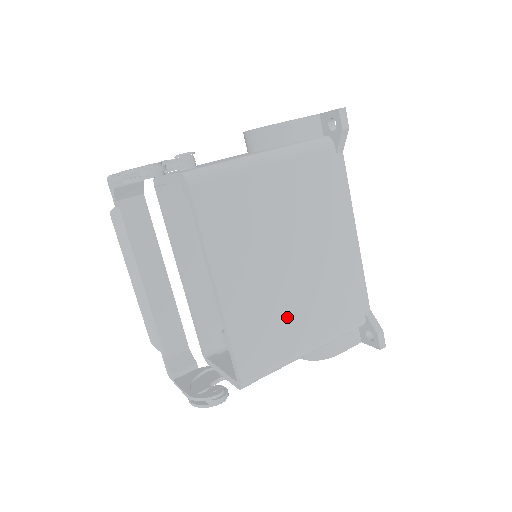
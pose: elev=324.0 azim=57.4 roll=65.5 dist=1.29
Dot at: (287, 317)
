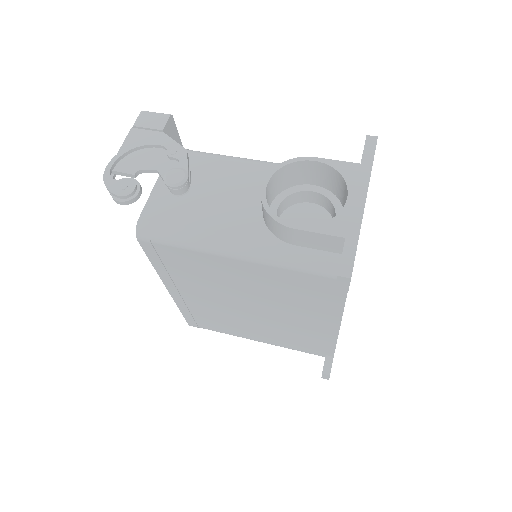
Dot at: (237, 324)
